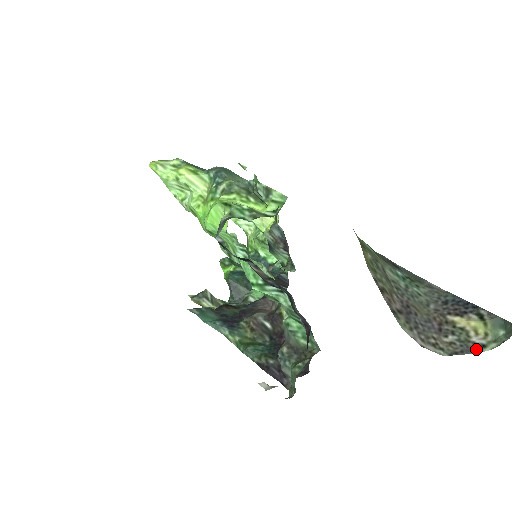
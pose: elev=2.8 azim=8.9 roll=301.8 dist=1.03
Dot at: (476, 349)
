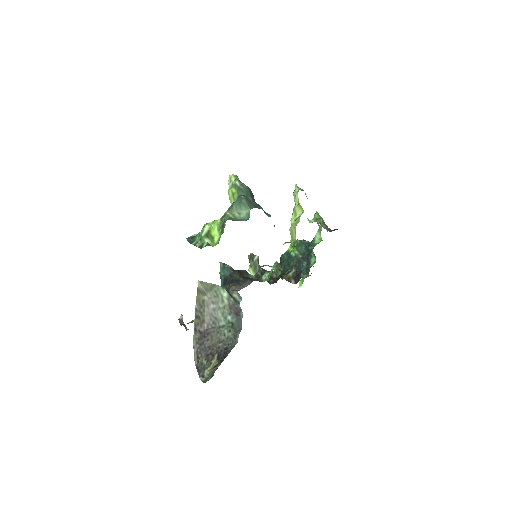
Dot at: (201, 374)
